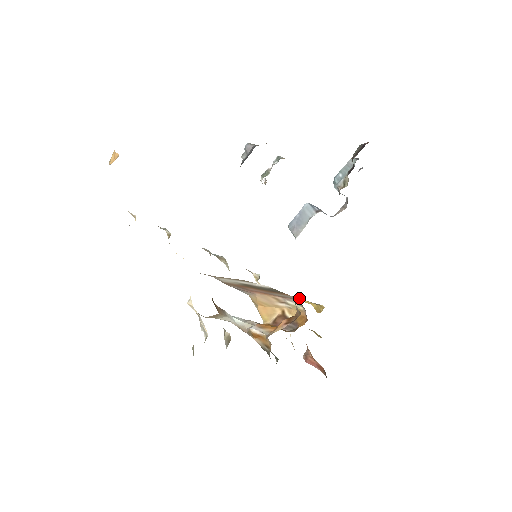
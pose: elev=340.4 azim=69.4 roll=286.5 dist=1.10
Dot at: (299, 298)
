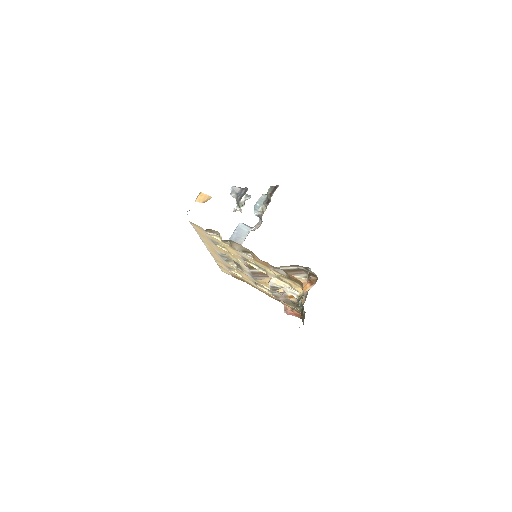
Dot at: occluded
